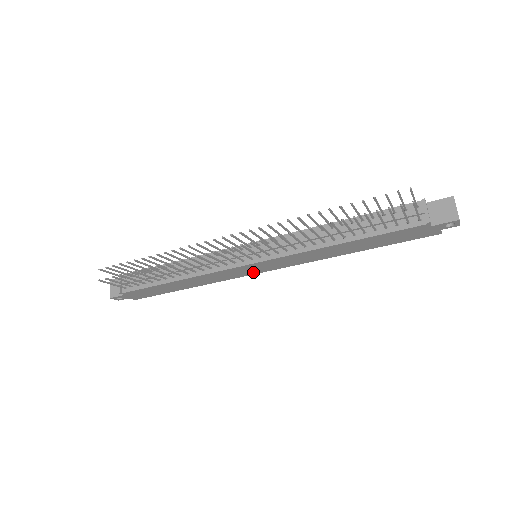
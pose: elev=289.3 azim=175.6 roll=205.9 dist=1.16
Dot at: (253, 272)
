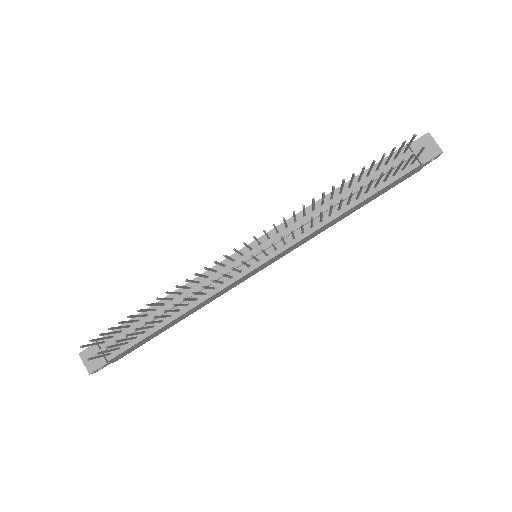
Dot at: (253, 274)
